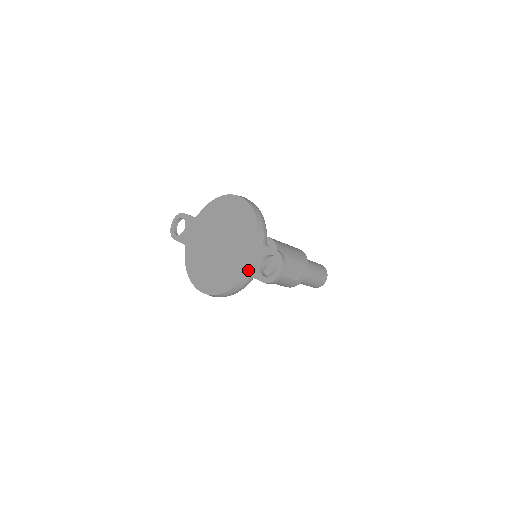
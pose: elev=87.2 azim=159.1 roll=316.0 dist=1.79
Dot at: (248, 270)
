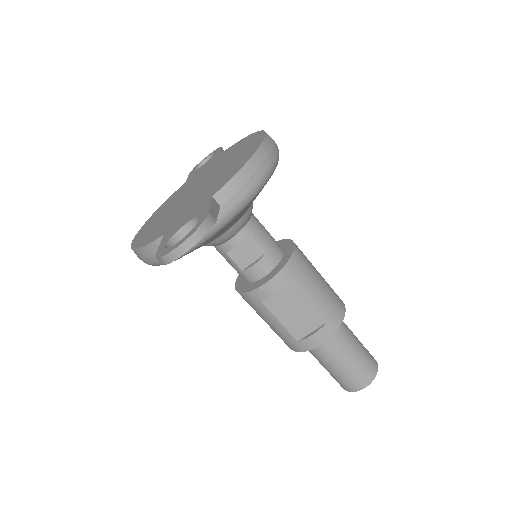
Dot at: (170, 229)
